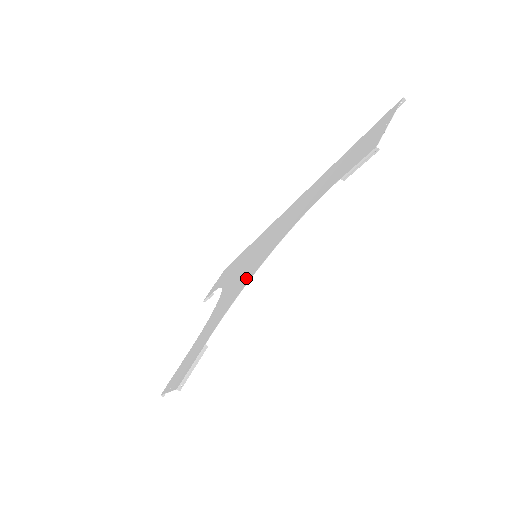
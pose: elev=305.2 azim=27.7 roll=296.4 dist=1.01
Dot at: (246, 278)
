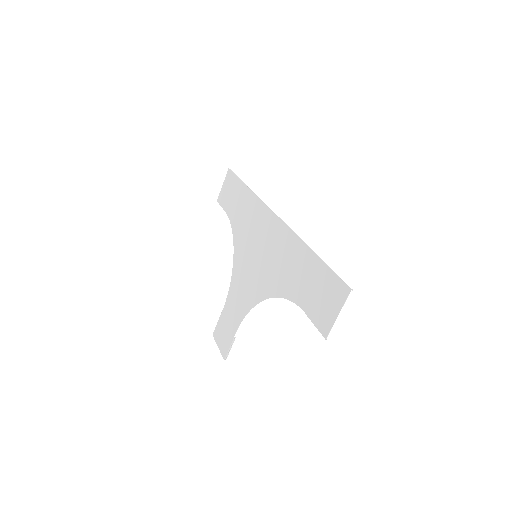
Dot at: (252, 292)
